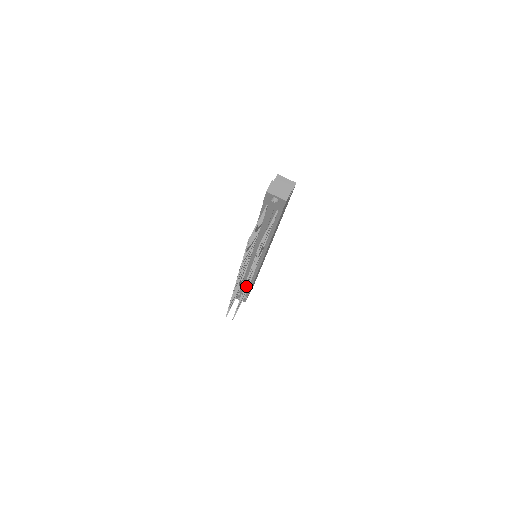
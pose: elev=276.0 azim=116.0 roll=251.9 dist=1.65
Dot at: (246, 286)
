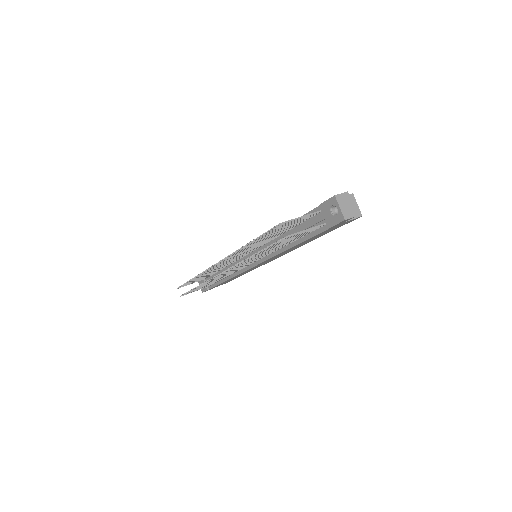
Dot at: (224, 273)
